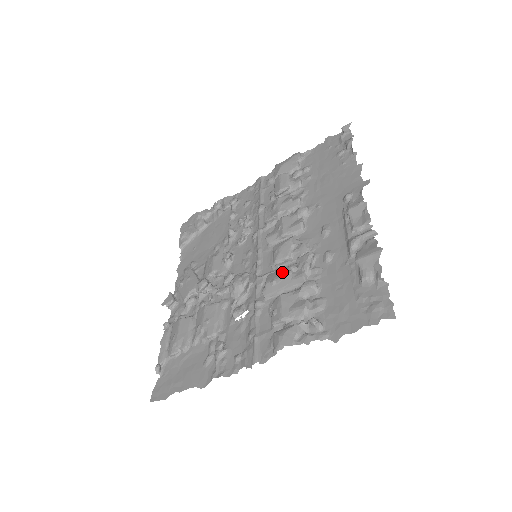
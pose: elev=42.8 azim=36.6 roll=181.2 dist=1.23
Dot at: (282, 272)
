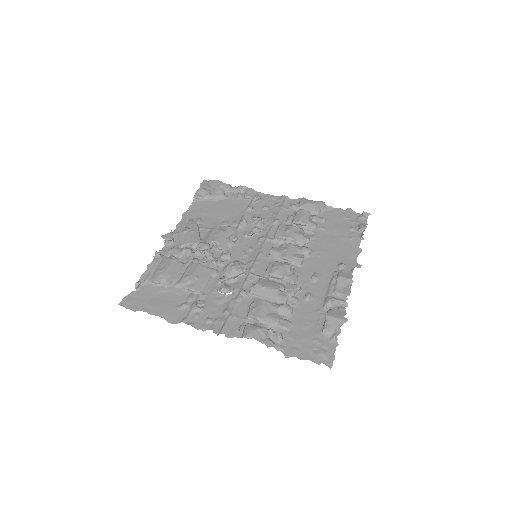
Dot at: (272, 285)
